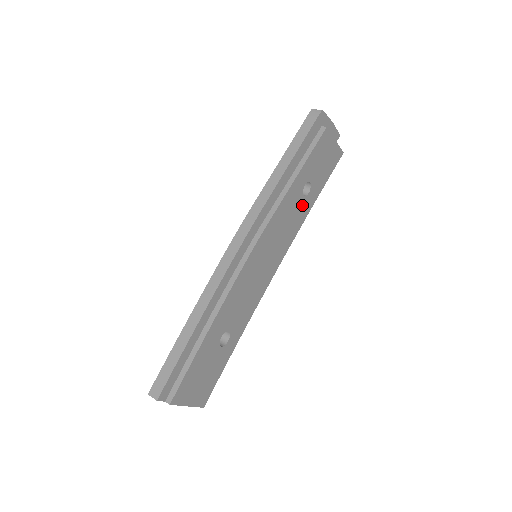
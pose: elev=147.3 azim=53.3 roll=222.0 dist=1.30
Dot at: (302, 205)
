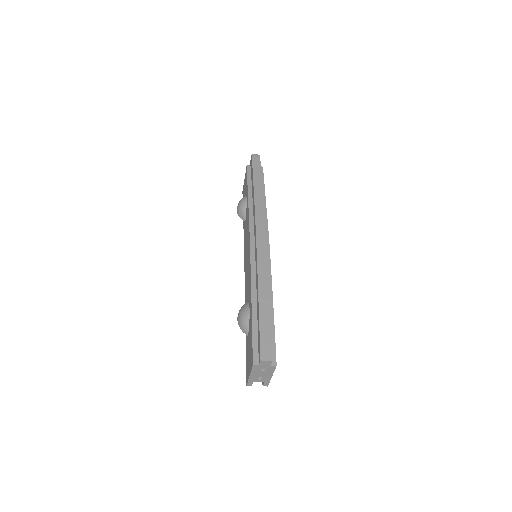
Dot at: occluded
